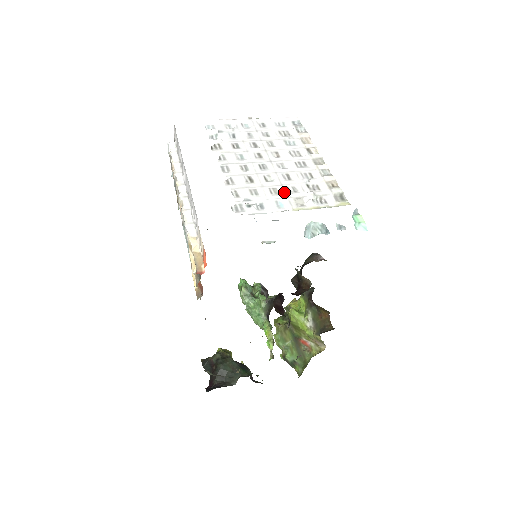
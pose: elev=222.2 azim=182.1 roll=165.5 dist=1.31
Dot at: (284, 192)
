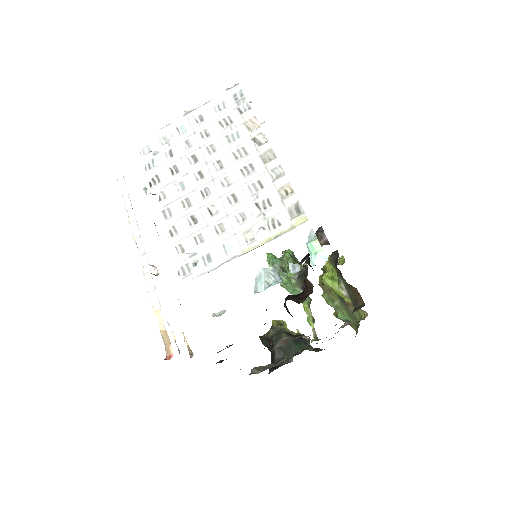
Dot at: (231, 226)
